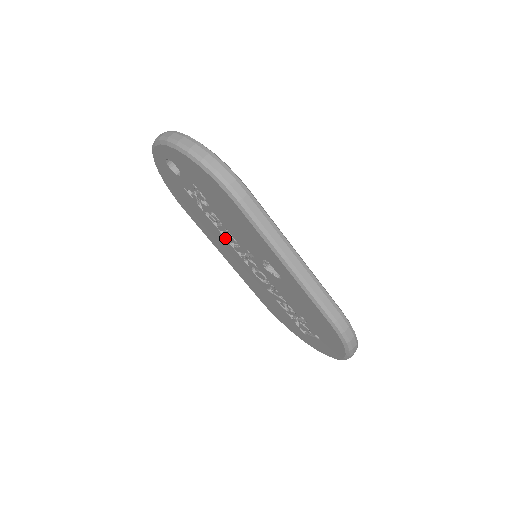
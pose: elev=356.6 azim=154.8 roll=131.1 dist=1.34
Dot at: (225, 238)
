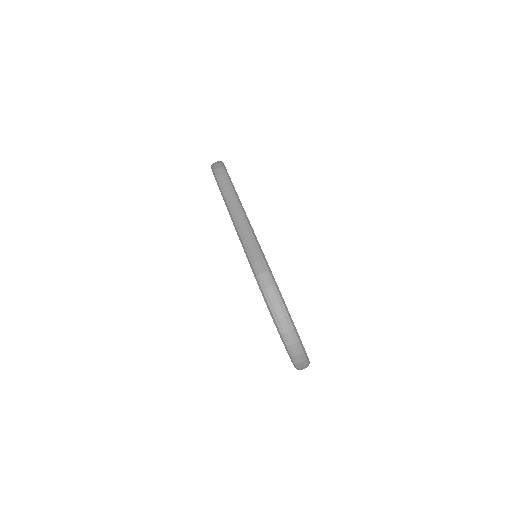
Dot at: occluded
